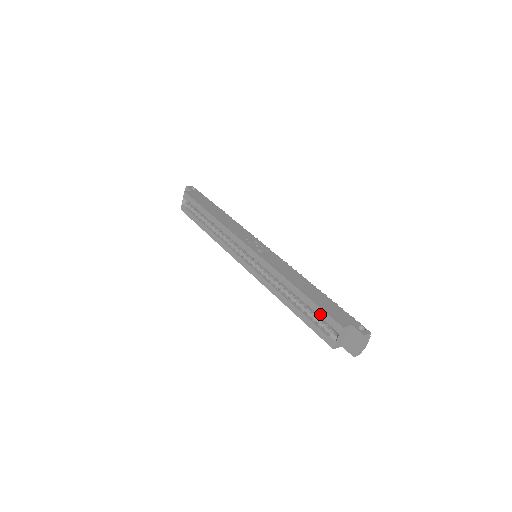
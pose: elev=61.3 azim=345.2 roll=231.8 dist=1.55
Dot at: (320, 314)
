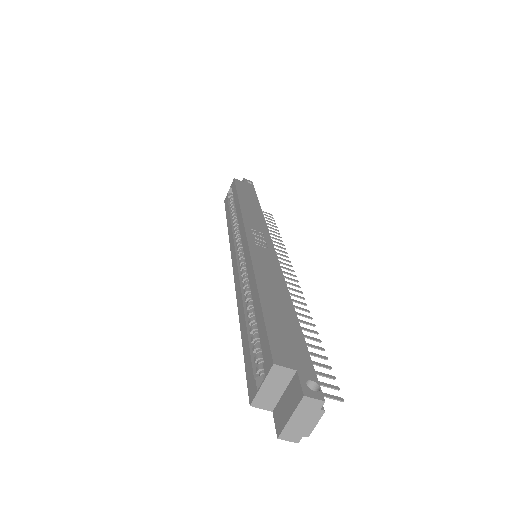
Dot at: (261, 335)
